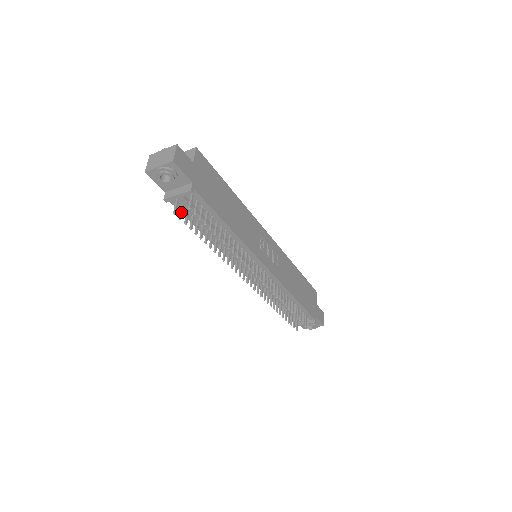
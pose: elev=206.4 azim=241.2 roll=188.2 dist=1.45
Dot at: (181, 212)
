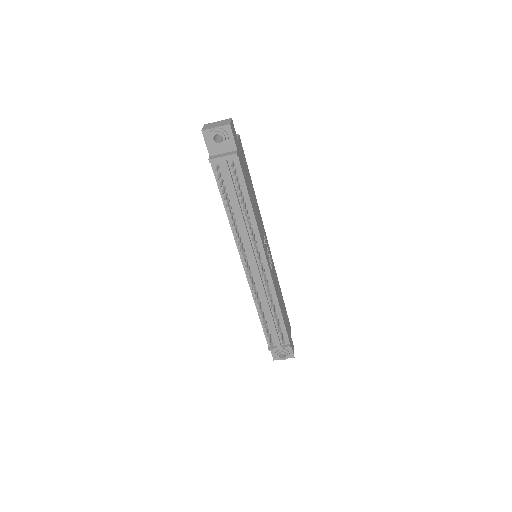
Dot at: (220, 175)
